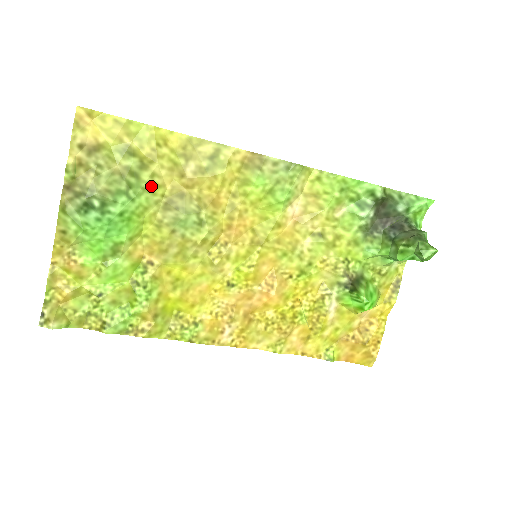
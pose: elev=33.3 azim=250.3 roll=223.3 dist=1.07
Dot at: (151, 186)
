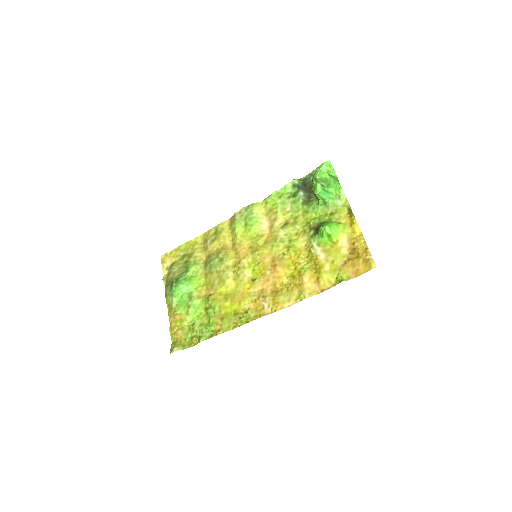
Dot at: (196, 262)
